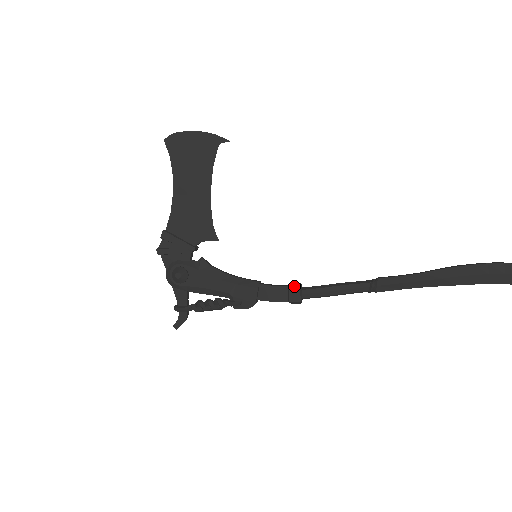
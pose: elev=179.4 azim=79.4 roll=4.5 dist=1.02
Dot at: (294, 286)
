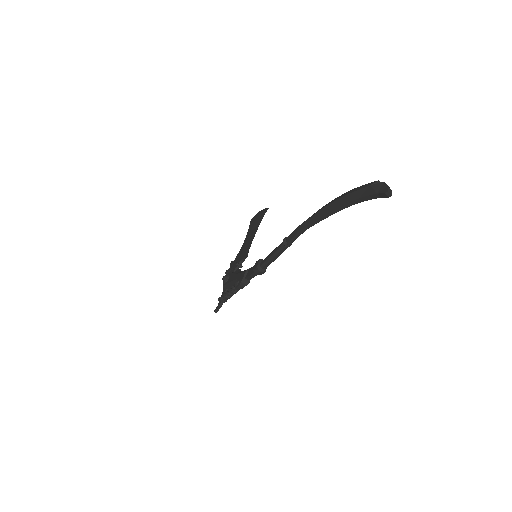
Dot at: (258, 260)
